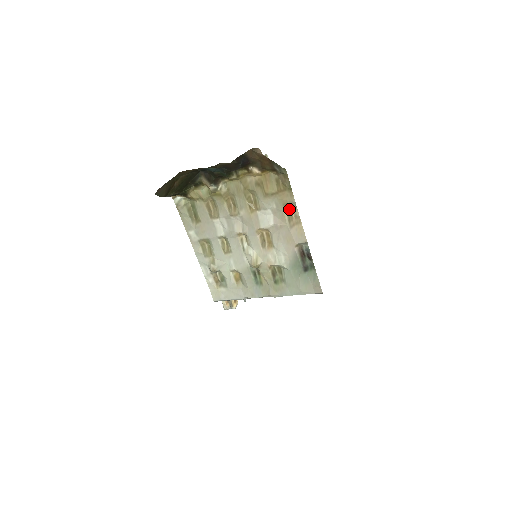
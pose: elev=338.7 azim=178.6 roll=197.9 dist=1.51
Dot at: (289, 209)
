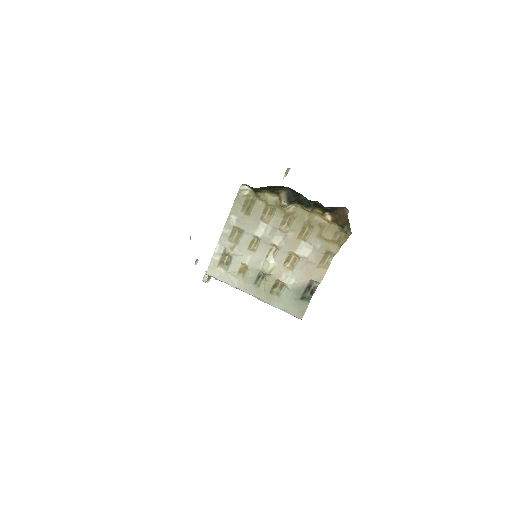
Dot at: (327, 255)
